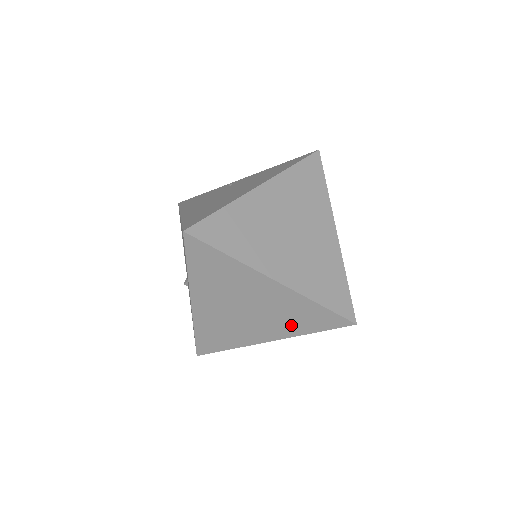
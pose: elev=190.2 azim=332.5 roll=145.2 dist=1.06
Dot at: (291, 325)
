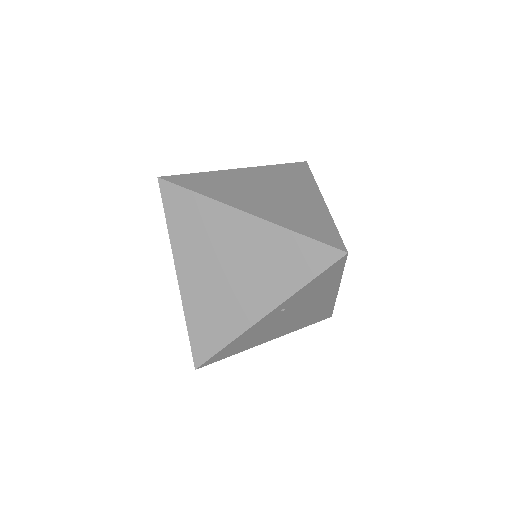
Dot at: (280, 278)
